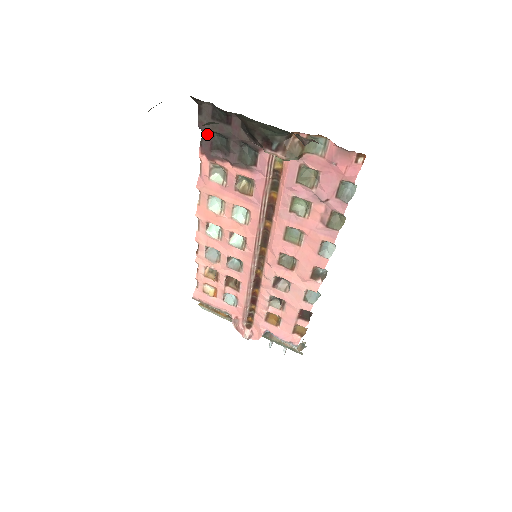
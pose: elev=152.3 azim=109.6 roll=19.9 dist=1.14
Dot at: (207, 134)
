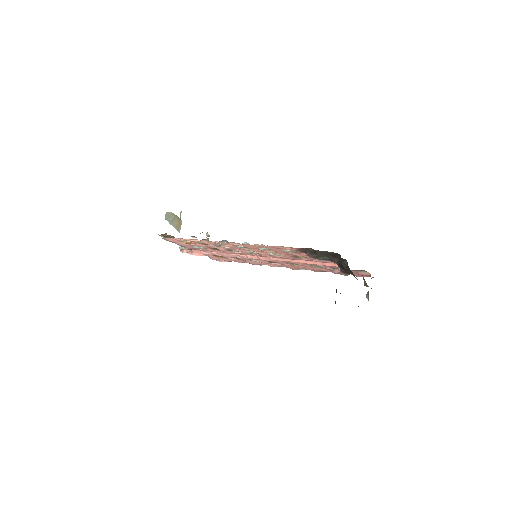
Dot at: occluded
